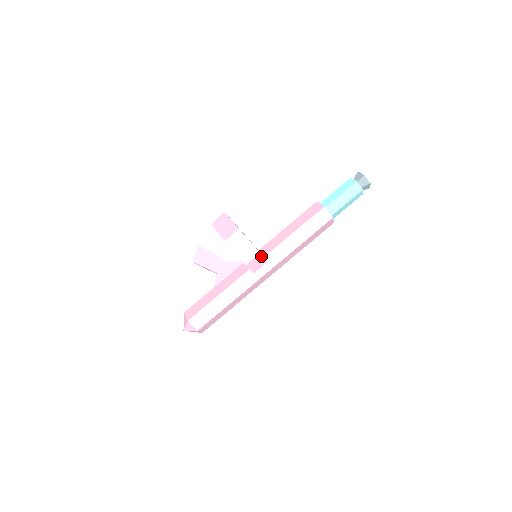
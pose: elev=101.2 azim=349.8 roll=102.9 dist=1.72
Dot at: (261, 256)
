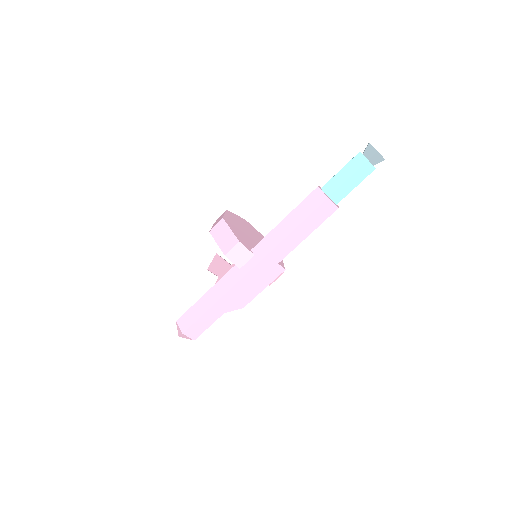
Dot at: (242, 246)
